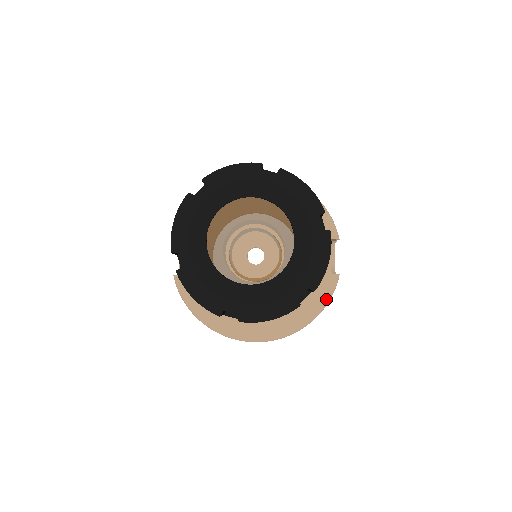
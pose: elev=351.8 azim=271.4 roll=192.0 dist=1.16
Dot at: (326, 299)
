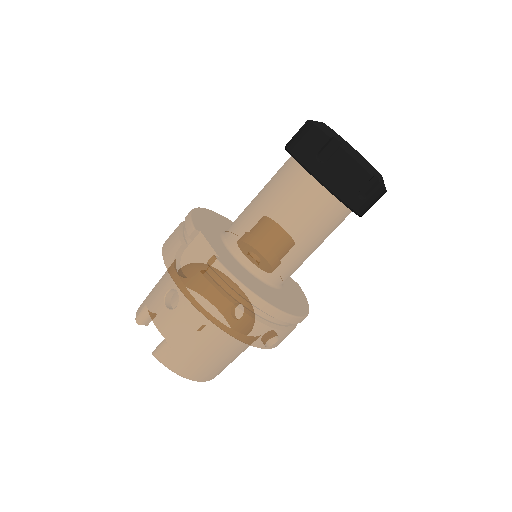
Dot at: (304, 295)
